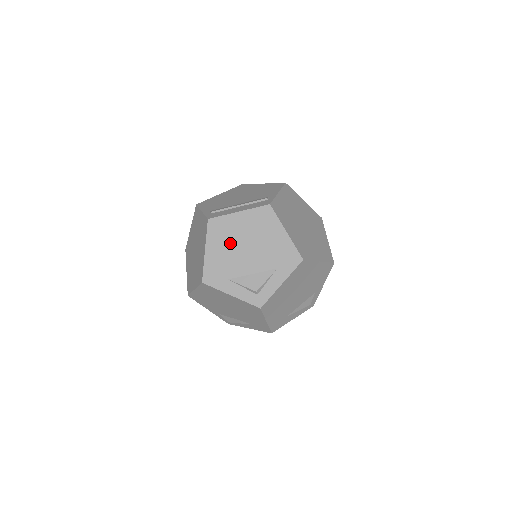
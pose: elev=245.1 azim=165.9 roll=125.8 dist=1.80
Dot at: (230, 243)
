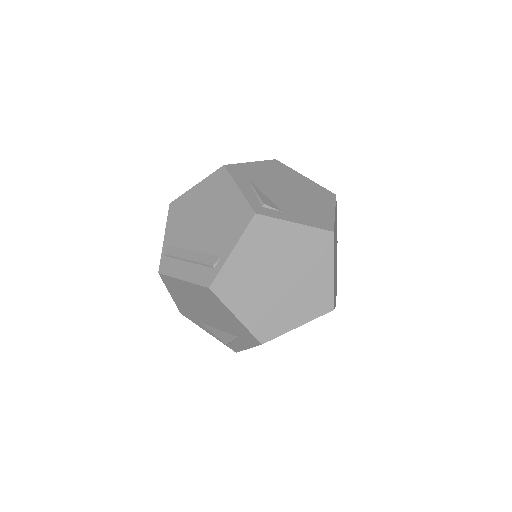
Dot at: (188, 300)
